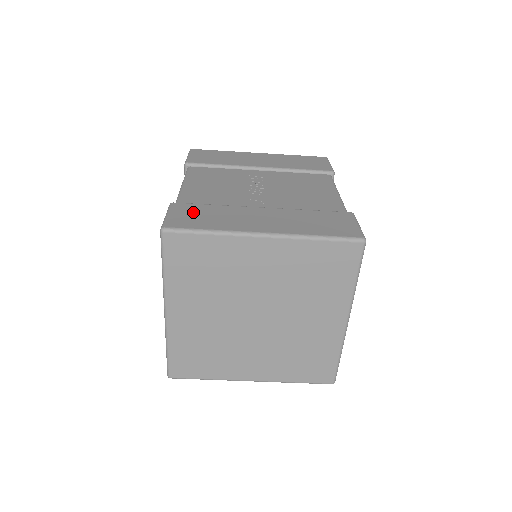
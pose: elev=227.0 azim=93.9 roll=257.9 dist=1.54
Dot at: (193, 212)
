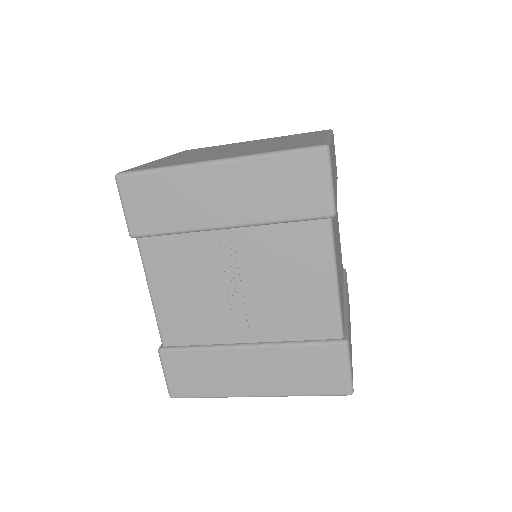
Dot at: (185, 369)
